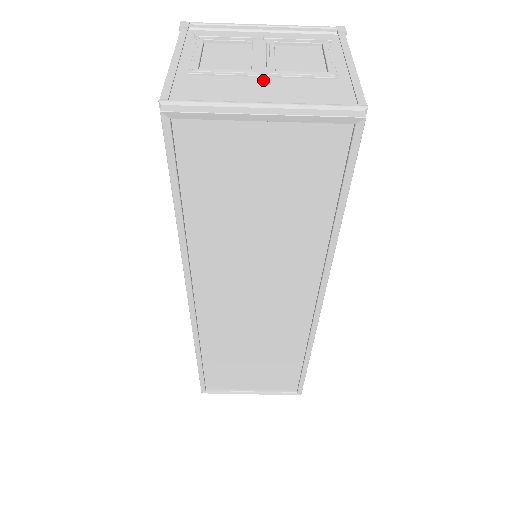
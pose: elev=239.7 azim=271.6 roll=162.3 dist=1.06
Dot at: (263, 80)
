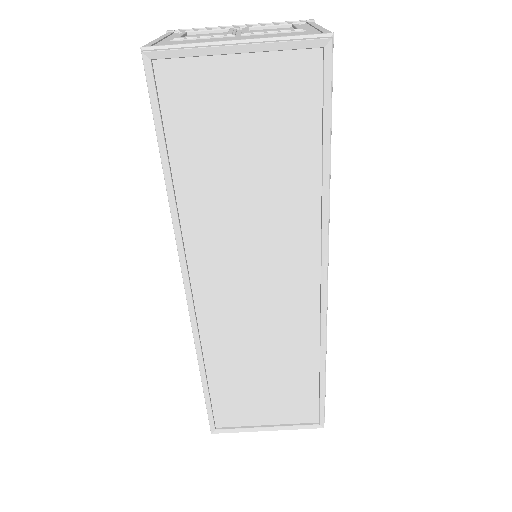
Dot at: (237, 37)
